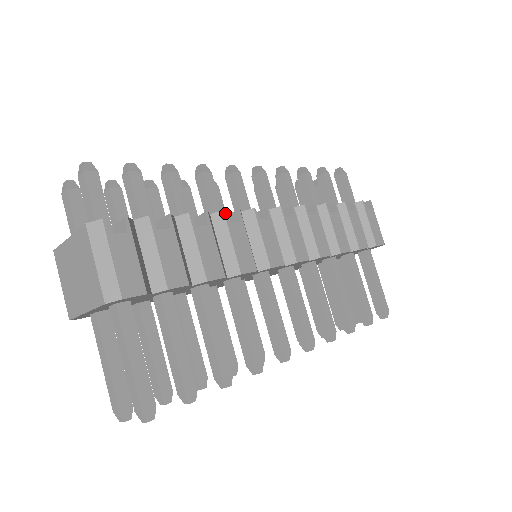
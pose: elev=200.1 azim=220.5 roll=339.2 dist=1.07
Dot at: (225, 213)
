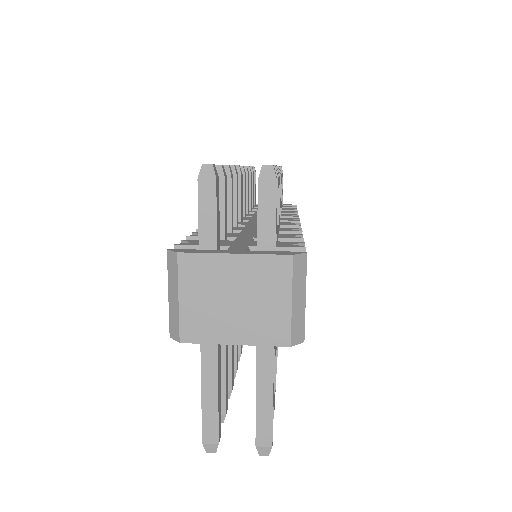
Dot at: occluded
